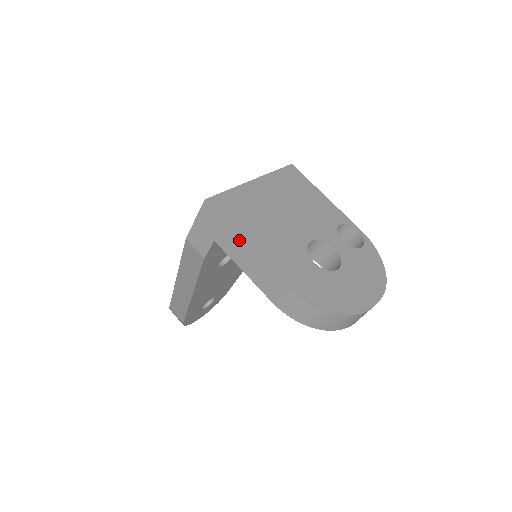
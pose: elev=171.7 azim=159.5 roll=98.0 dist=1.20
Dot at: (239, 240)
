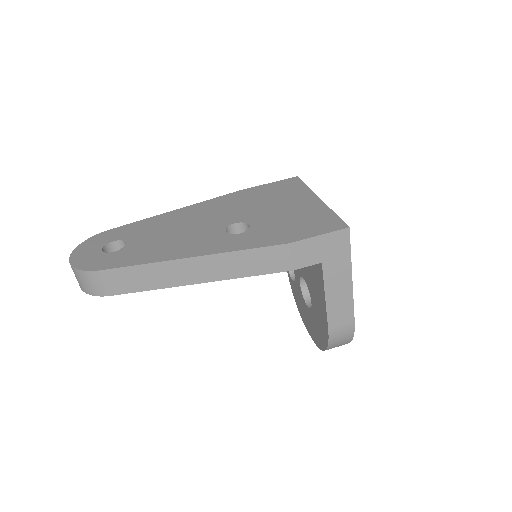
Dot at: (348, 275)
